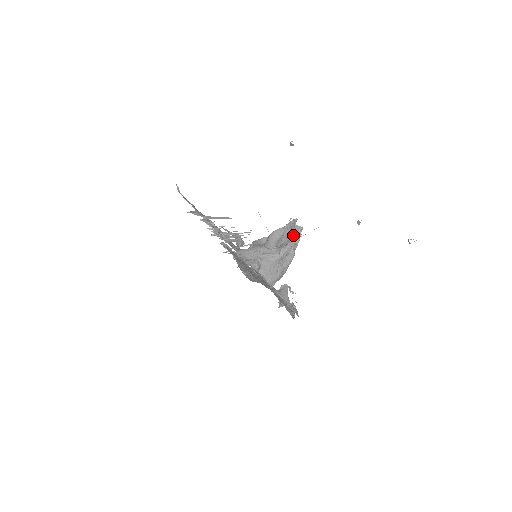
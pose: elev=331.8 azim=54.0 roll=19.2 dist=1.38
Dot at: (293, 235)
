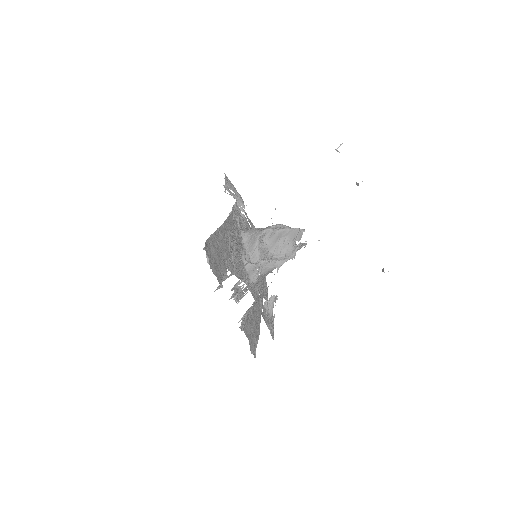
Dot at: occluded
